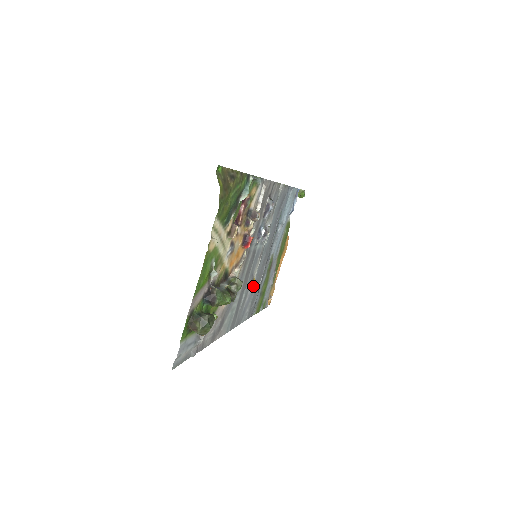
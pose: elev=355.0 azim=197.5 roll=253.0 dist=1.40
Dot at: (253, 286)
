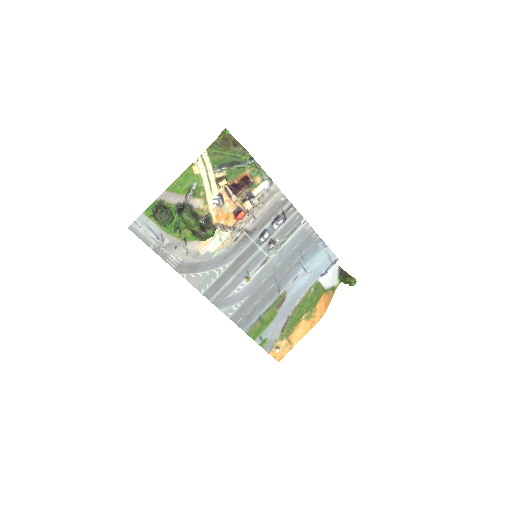
Dot at: (247, 288)
